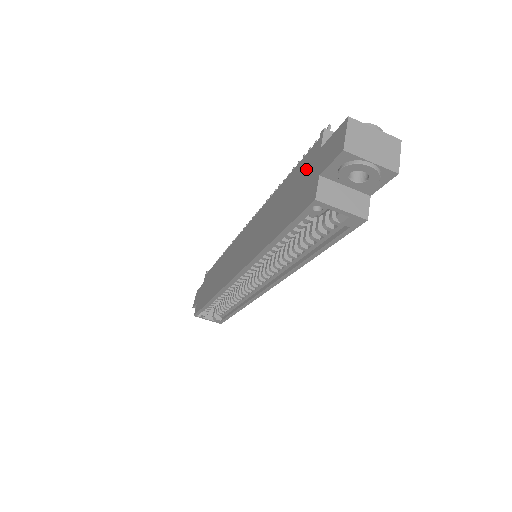
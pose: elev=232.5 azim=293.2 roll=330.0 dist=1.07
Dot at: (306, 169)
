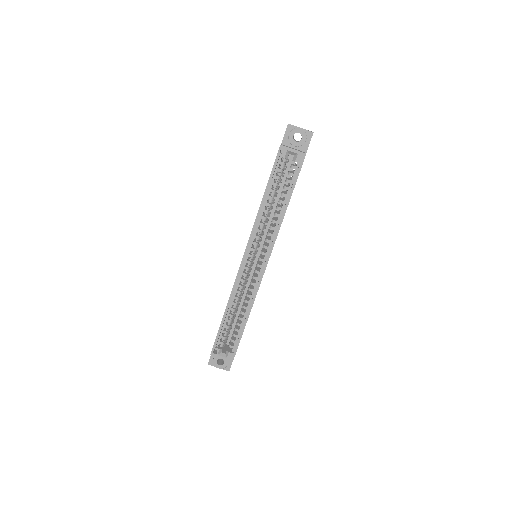
Dot at: occluded
